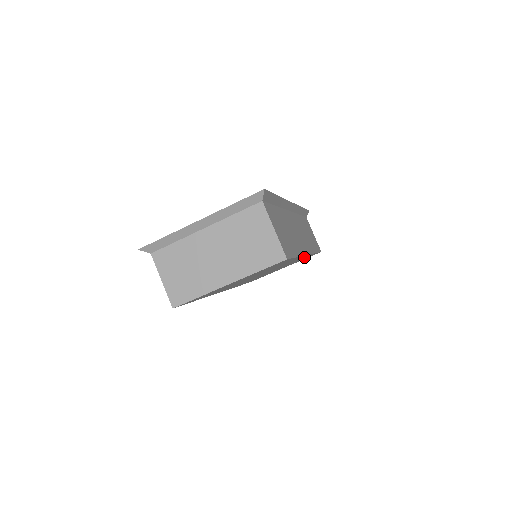
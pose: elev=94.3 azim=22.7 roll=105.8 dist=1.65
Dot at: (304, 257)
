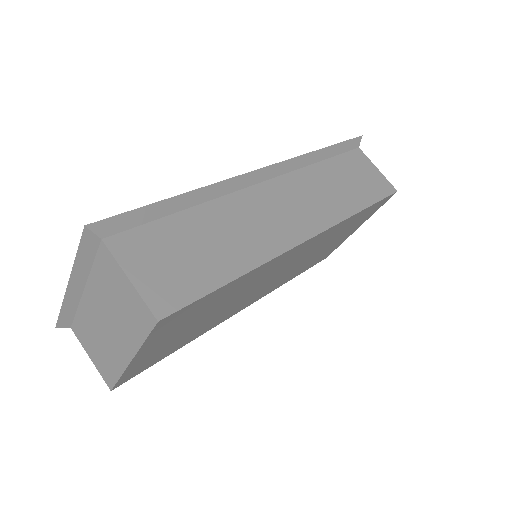
Dot at: (335, 228)
